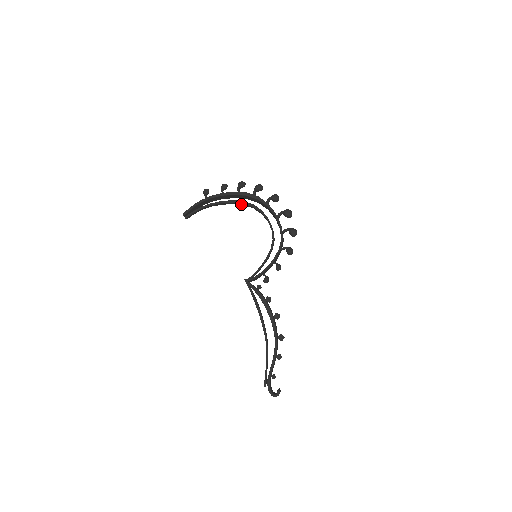
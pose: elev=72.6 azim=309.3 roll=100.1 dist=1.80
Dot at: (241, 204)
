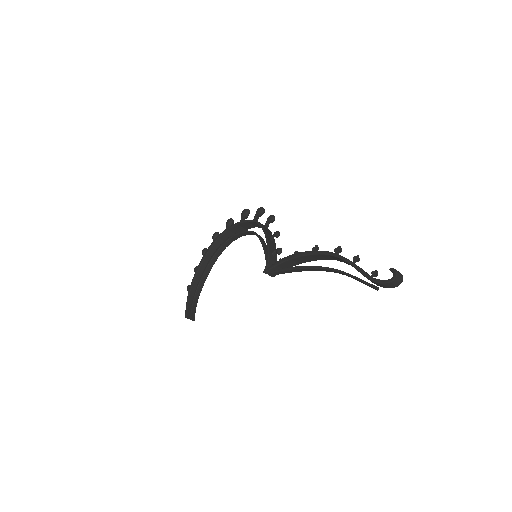
Dot at: (215, 258)
